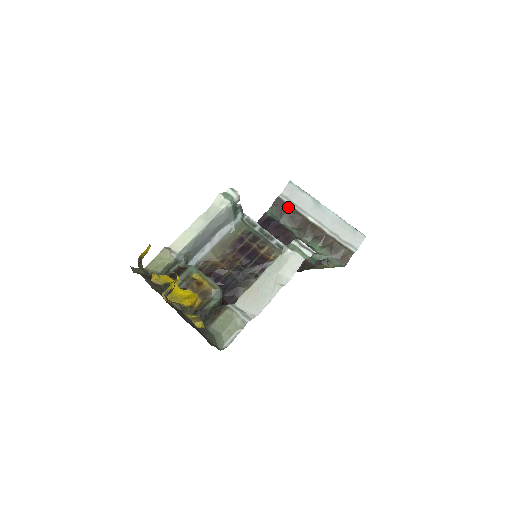
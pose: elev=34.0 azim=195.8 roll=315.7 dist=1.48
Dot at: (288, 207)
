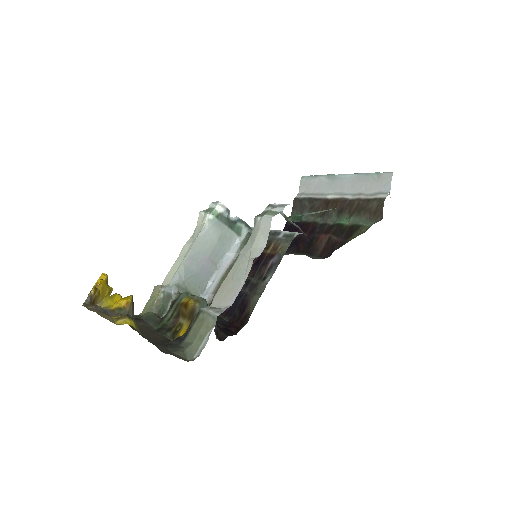
Dot at: (306, 201)
